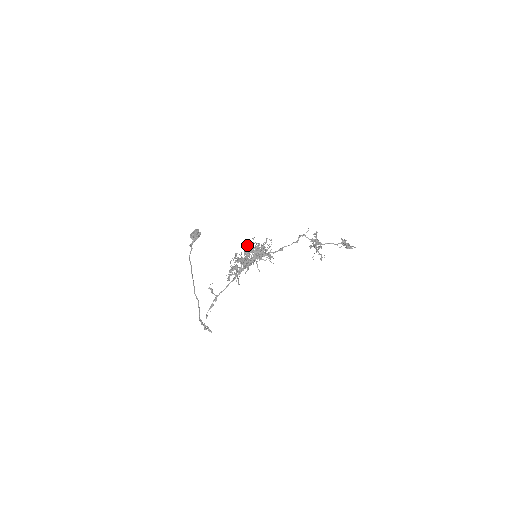
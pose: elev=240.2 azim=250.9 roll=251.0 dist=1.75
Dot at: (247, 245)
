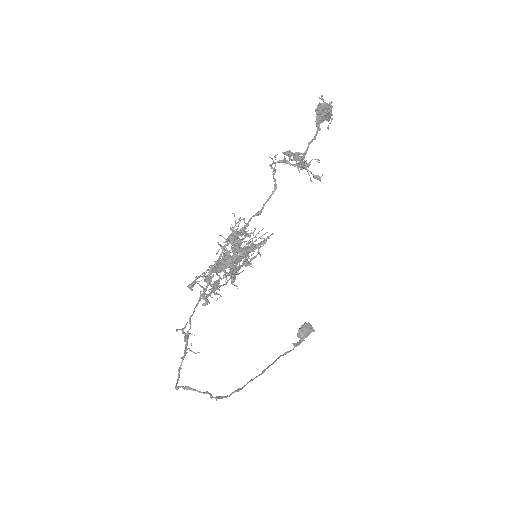
Dot at: occluded
